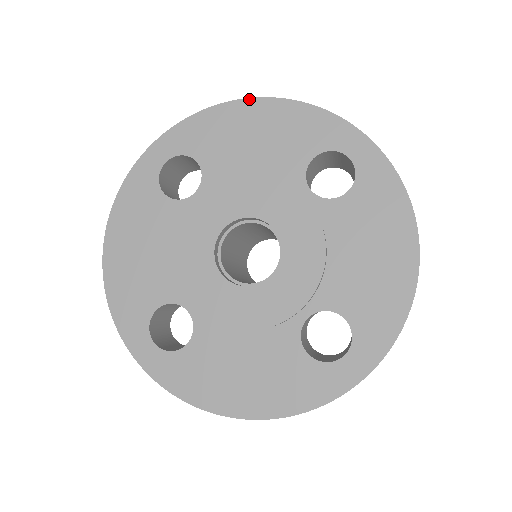
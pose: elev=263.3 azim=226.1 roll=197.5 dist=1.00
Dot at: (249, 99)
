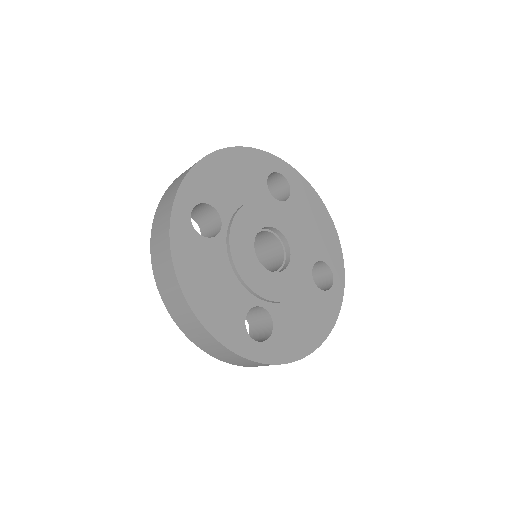
Dot at: (216, 152)
